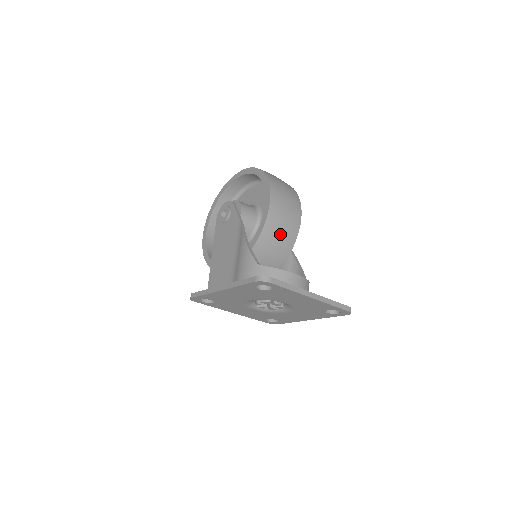
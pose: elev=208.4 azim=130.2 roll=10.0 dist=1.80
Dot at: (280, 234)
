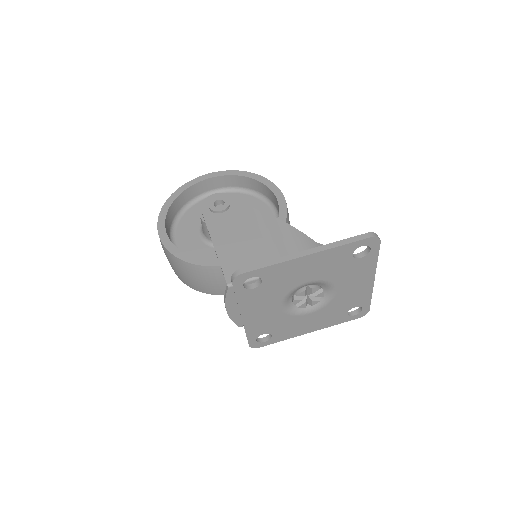
Dot at: occluded
